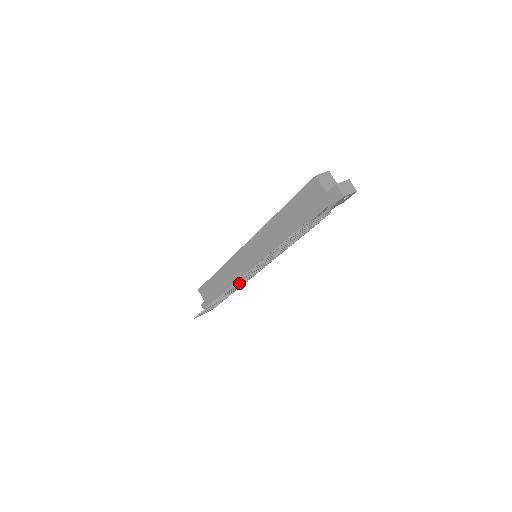
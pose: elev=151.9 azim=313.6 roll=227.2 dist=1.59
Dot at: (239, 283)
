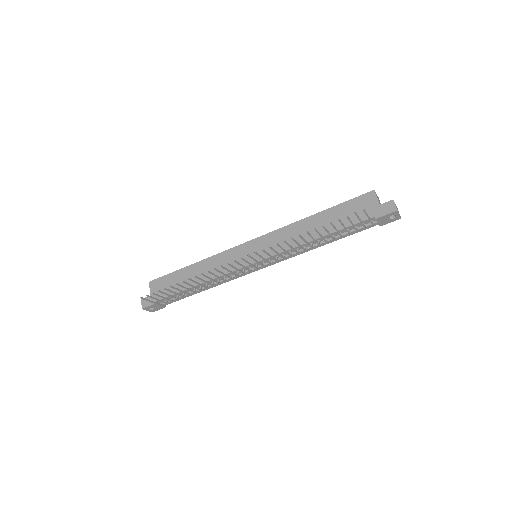
Dot at: (229, 270)
